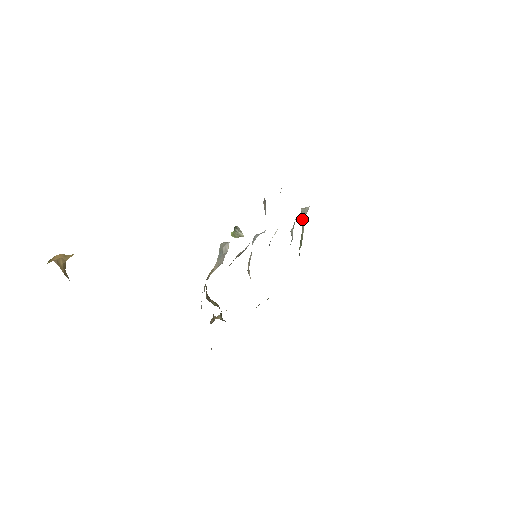
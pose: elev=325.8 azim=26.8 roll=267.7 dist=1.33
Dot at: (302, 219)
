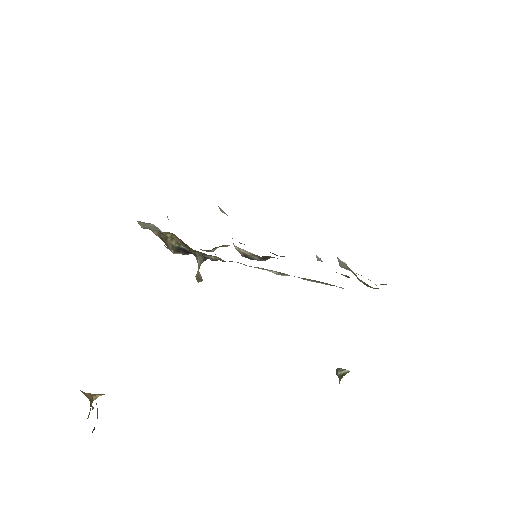
Dot at: (339, 263)
